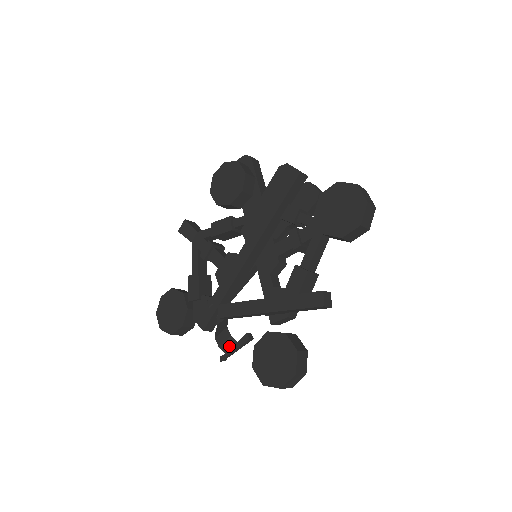
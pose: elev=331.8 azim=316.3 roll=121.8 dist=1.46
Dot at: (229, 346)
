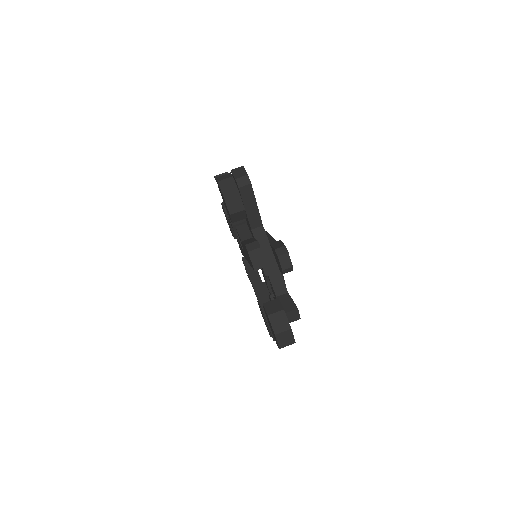
Dot at: occluded
